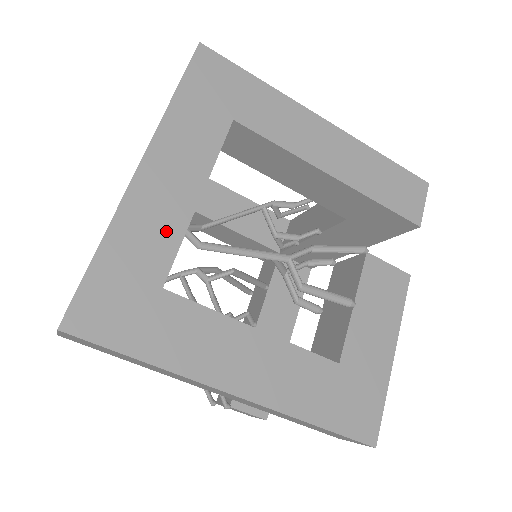
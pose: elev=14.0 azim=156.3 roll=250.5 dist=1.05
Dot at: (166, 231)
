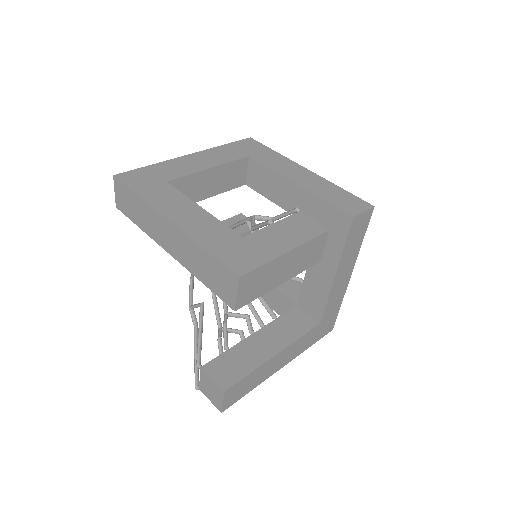
Dot at: (184, 170)
